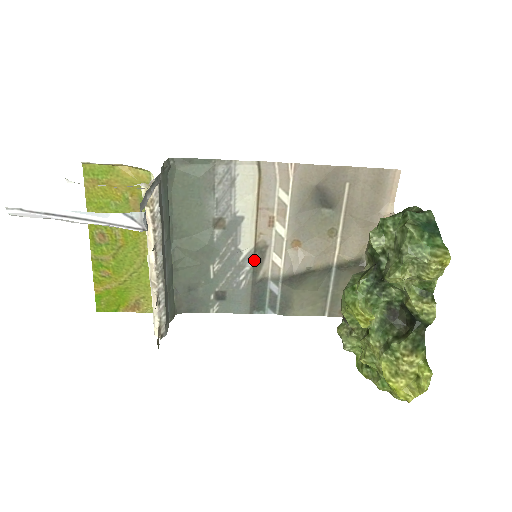
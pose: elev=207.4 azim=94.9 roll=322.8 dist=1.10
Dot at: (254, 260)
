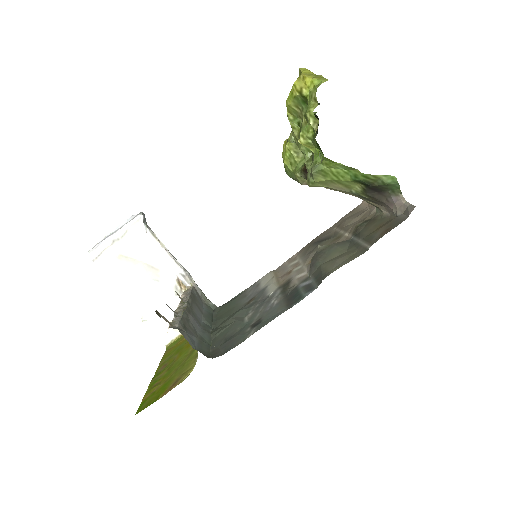
Dot at: (282, 289)
